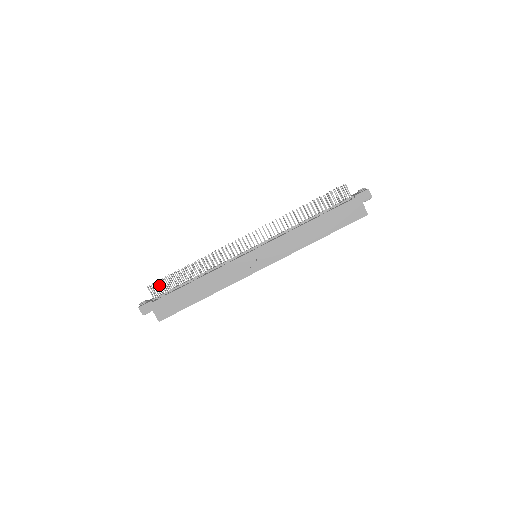
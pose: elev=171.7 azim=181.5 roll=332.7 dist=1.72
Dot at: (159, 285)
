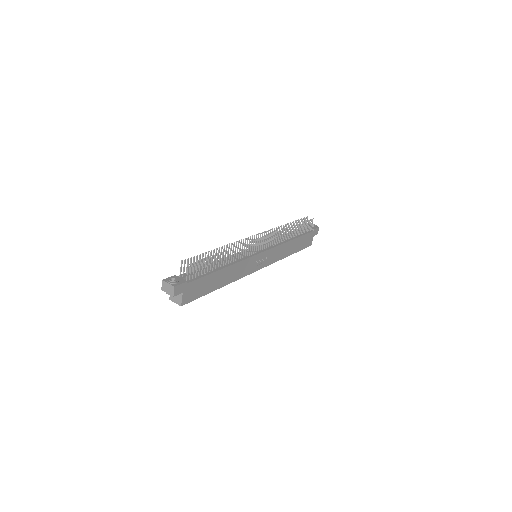
Dot at: occluded
